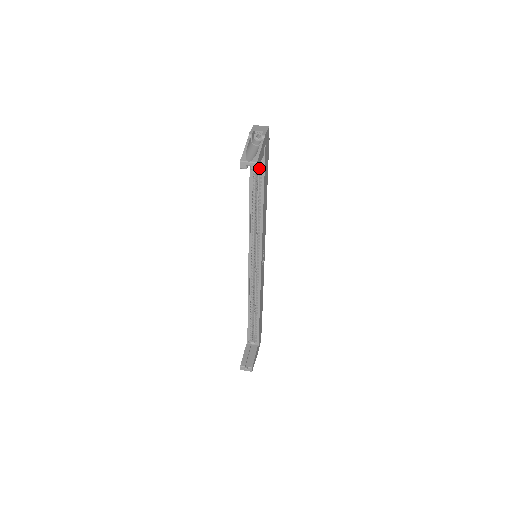
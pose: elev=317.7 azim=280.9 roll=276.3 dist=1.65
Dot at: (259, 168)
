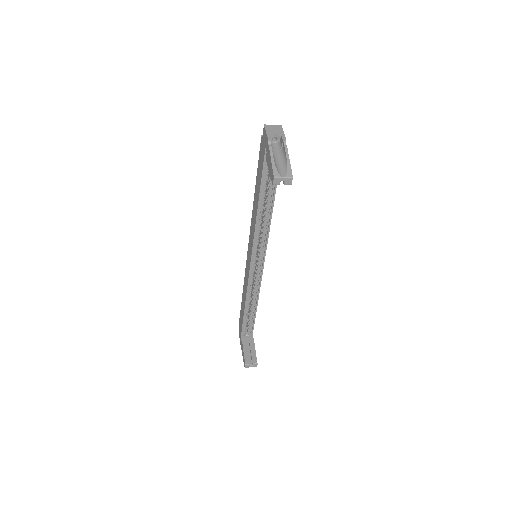
Dot at: occluded
